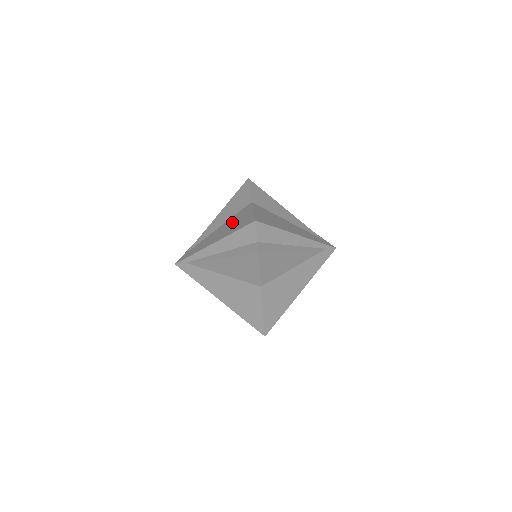
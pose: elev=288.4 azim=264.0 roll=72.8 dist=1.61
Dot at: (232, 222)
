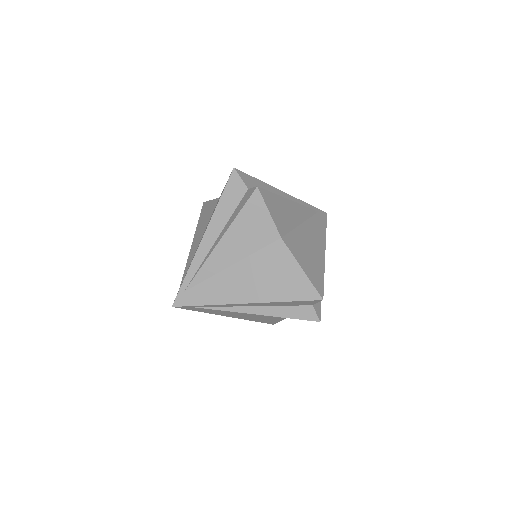
Dot at: (211, 216)
